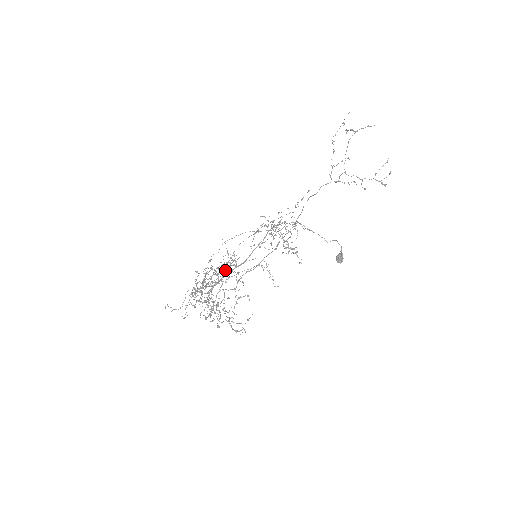
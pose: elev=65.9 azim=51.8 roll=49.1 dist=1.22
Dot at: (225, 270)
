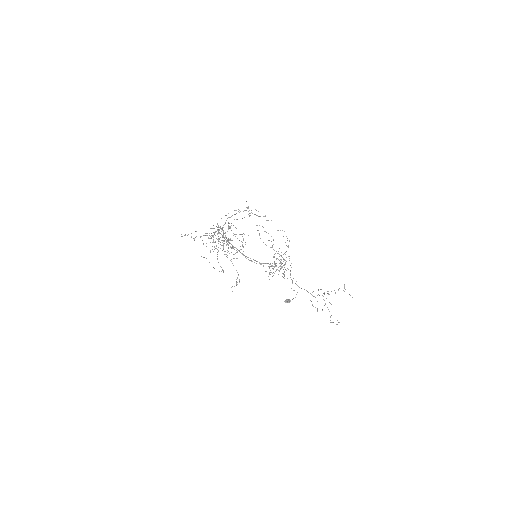
Dot at: occluded
